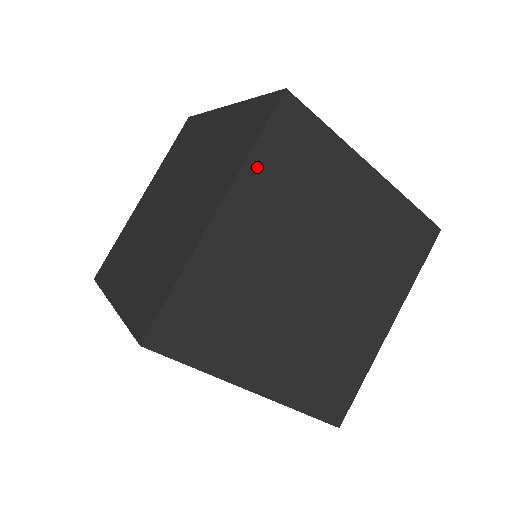
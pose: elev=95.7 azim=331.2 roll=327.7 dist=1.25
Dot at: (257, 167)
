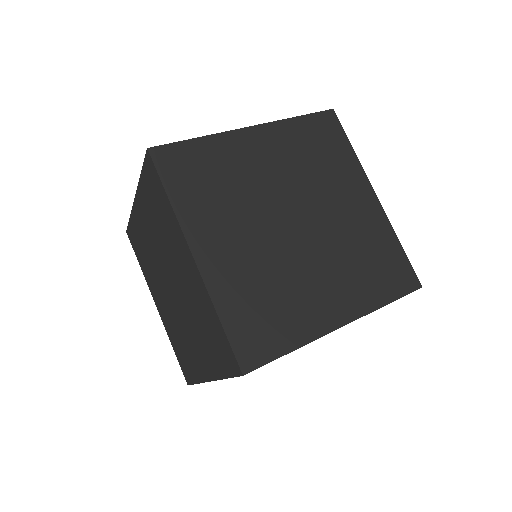
Dot at: (184, 206)
